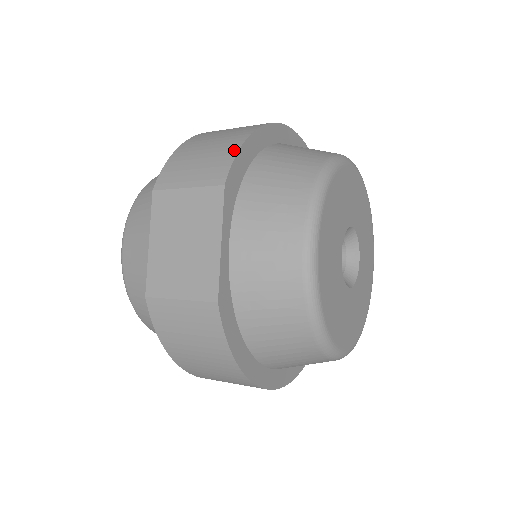
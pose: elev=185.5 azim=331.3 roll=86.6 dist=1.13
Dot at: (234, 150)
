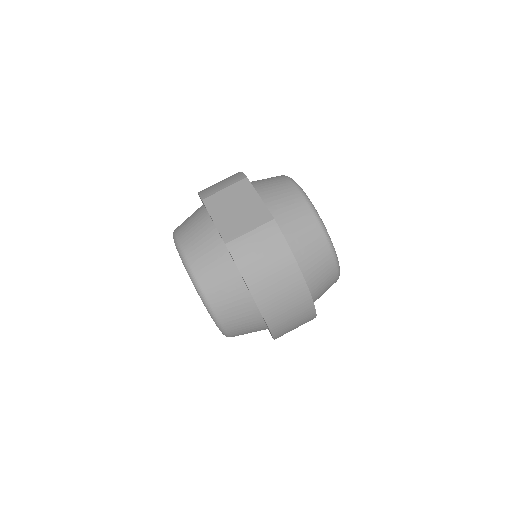
Dot at: (238, 173)
